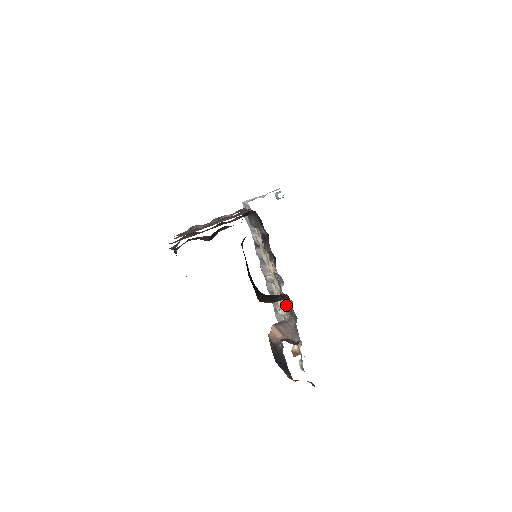
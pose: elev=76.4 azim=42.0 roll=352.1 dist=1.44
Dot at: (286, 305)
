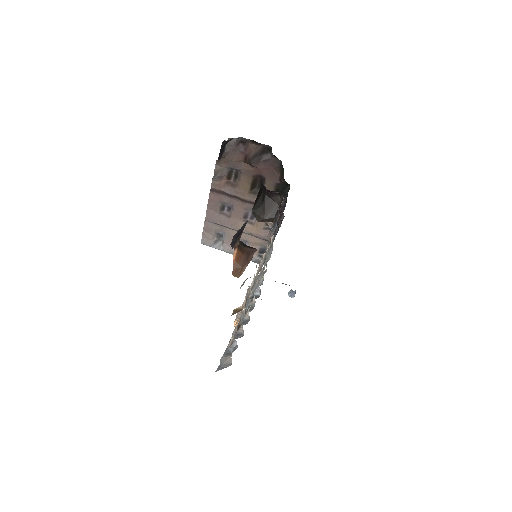
Dot at: occluded
